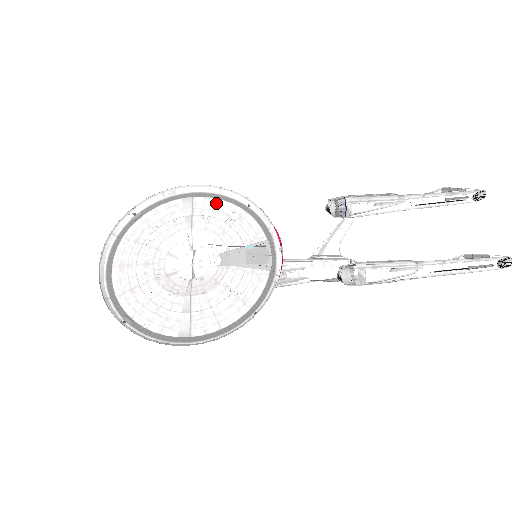
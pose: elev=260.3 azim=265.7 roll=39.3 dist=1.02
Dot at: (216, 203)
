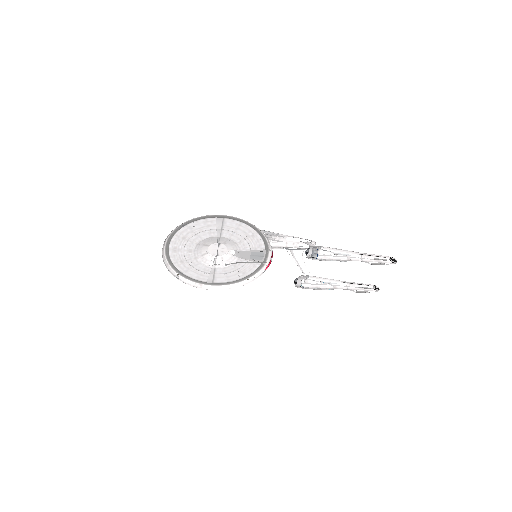
Dot at: (239, 225)
